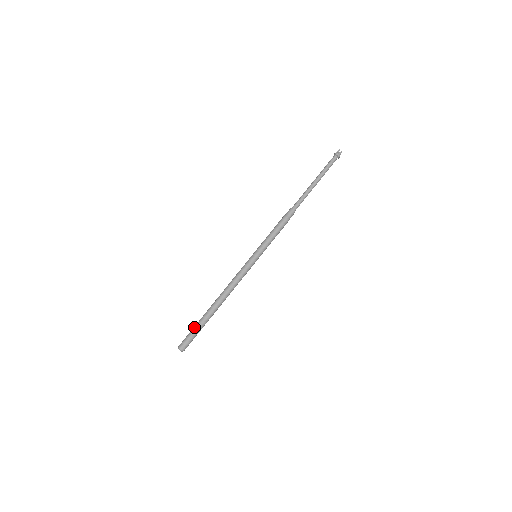
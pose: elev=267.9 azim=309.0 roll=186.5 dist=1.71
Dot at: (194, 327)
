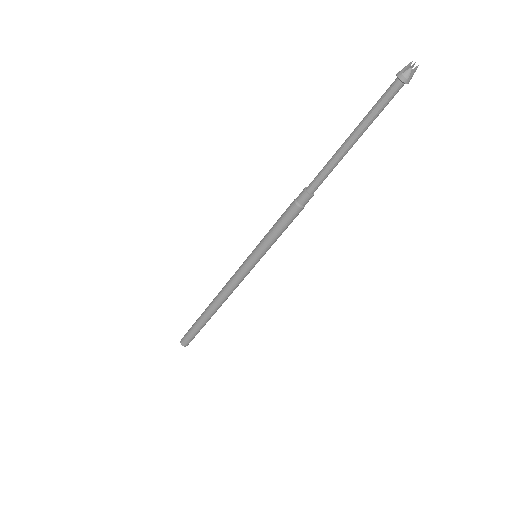
Dot at: (192, 329)
